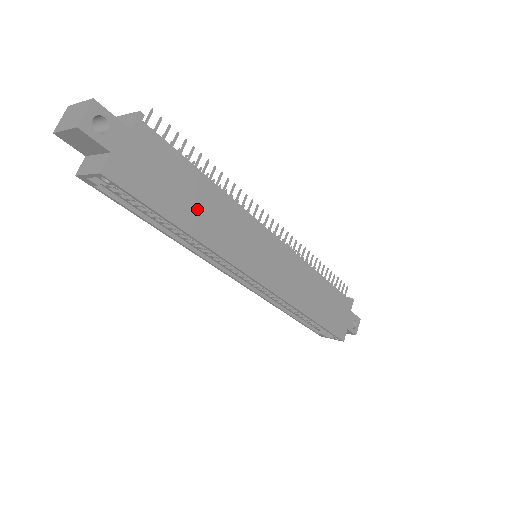
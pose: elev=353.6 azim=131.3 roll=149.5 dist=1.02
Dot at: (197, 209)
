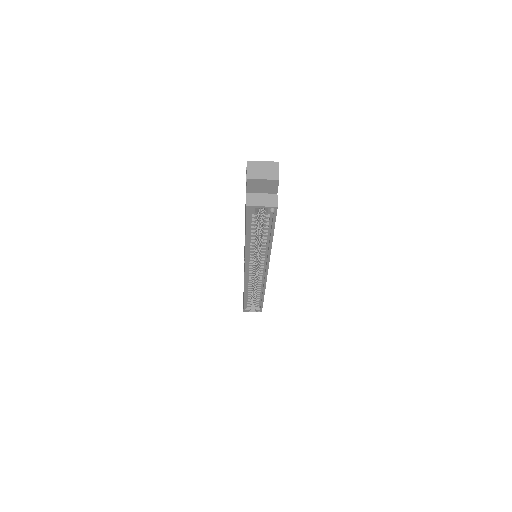
Dot at: occluded
